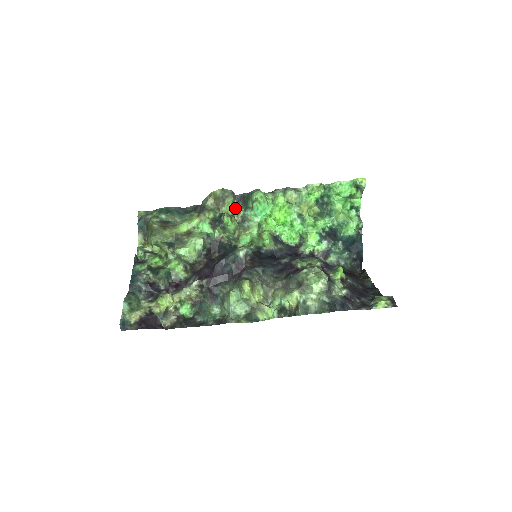
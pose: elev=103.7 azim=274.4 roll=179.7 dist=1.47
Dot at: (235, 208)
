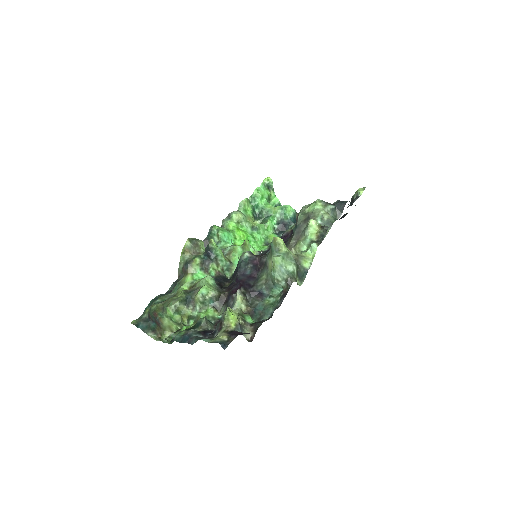
Dot at: occluded
